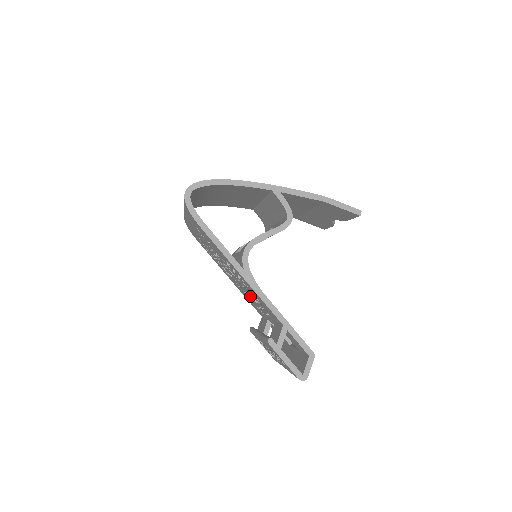
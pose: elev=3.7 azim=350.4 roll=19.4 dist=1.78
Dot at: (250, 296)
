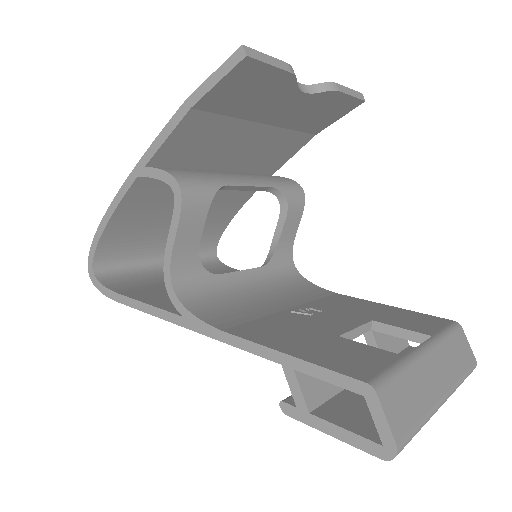
Dot at: occluded
